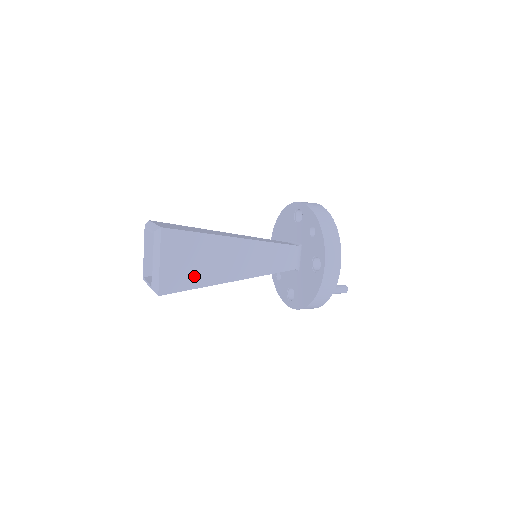
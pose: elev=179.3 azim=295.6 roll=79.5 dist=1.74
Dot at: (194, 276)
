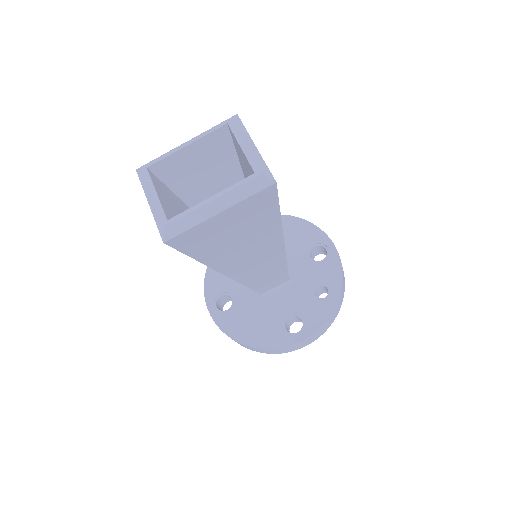
Dot at: (215, 248)
